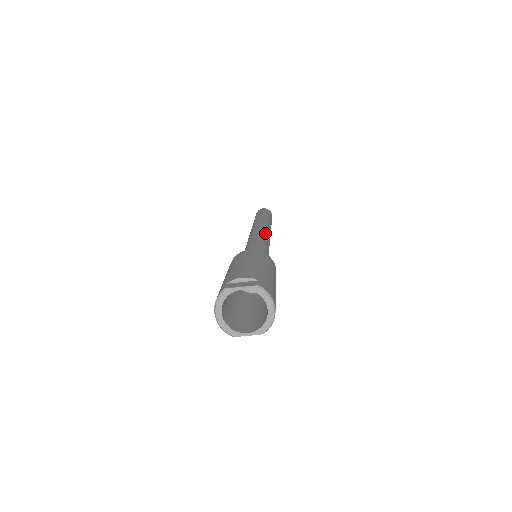
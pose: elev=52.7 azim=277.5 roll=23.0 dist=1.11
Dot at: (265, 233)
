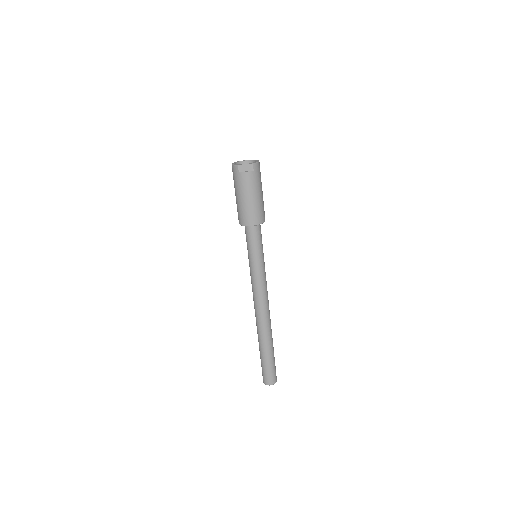
Dot at: occluded
